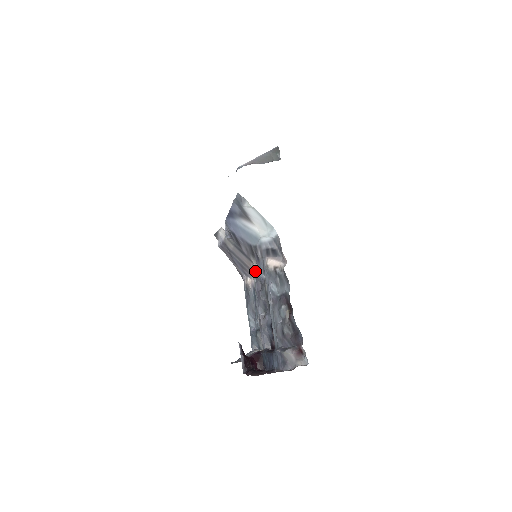
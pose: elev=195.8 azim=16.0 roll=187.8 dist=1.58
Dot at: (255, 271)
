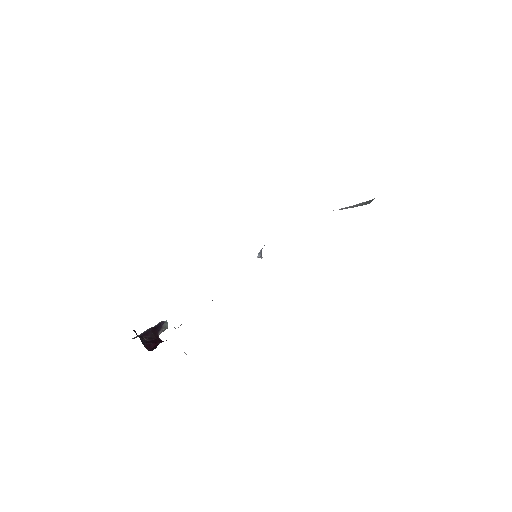
Dot at: occluded
